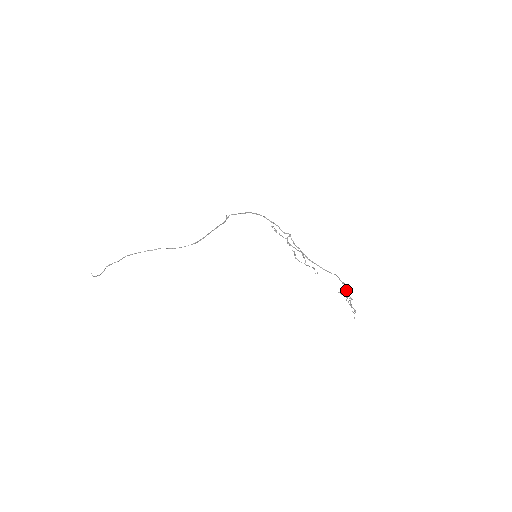
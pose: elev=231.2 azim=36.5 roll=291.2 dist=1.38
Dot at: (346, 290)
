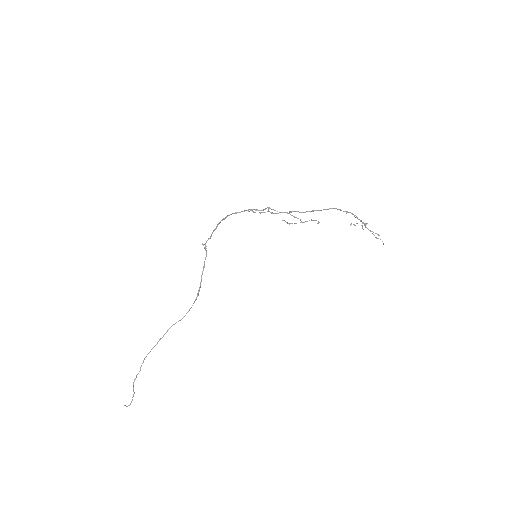
Dot at: (355, 217)
